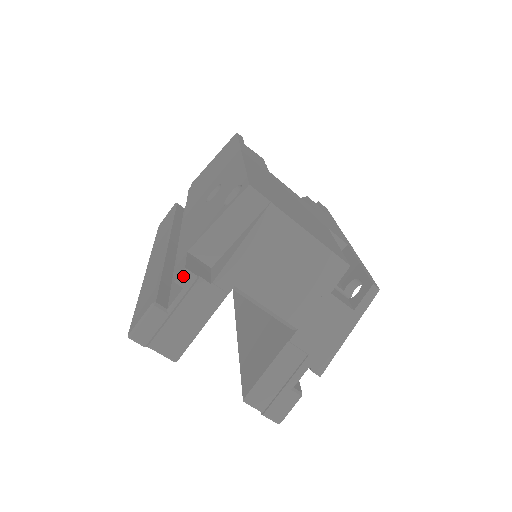
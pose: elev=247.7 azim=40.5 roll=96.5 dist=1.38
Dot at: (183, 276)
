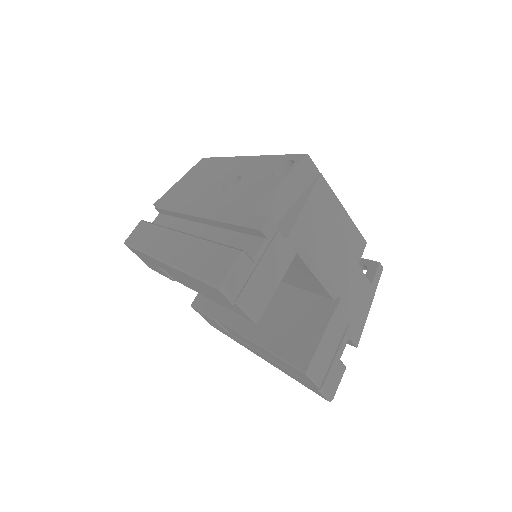
Dot at: (267, 226)
